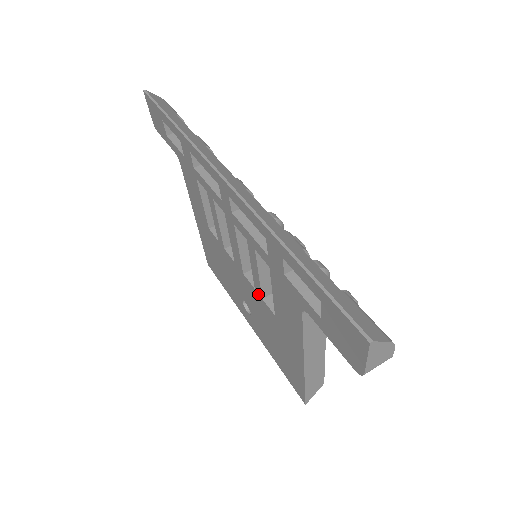
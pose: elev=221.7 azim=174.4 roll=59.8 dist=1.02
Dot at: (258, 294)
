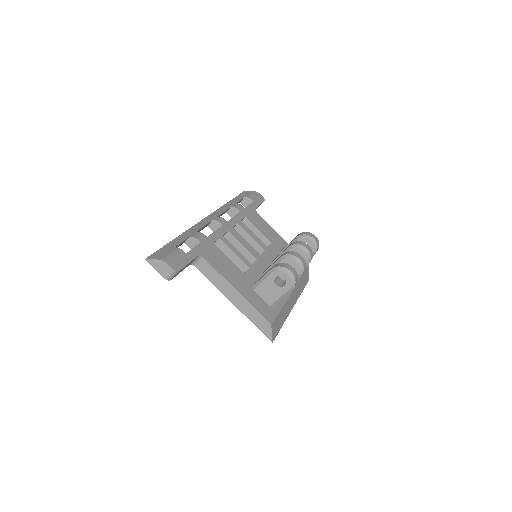
Dot at: occluded
